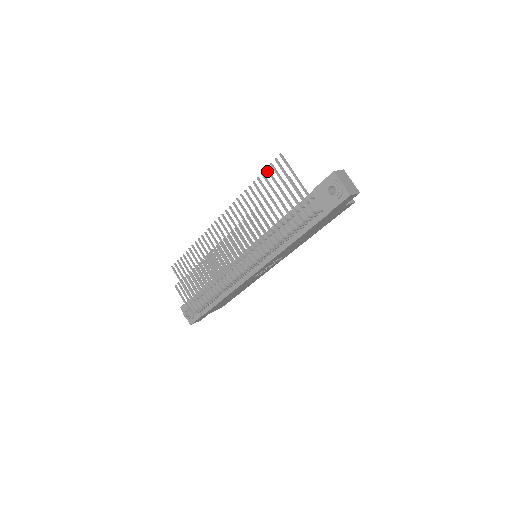
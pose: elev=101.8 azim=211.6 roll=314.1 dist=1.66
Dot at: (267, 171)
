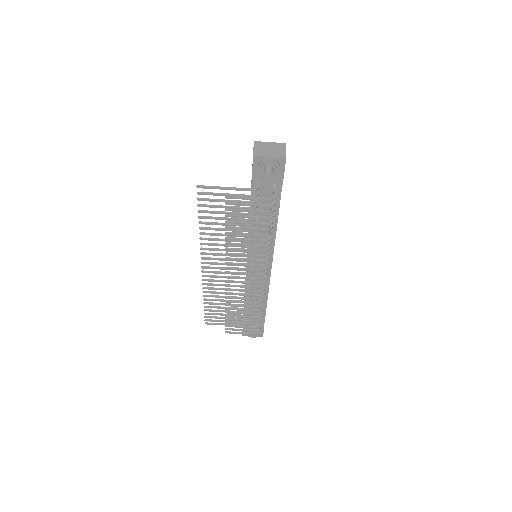
Dot at: occluded
